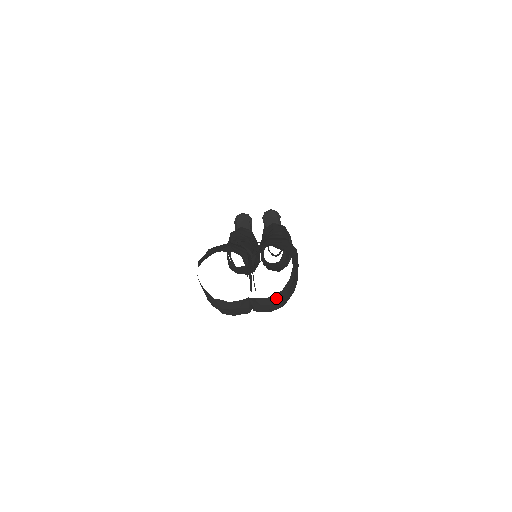
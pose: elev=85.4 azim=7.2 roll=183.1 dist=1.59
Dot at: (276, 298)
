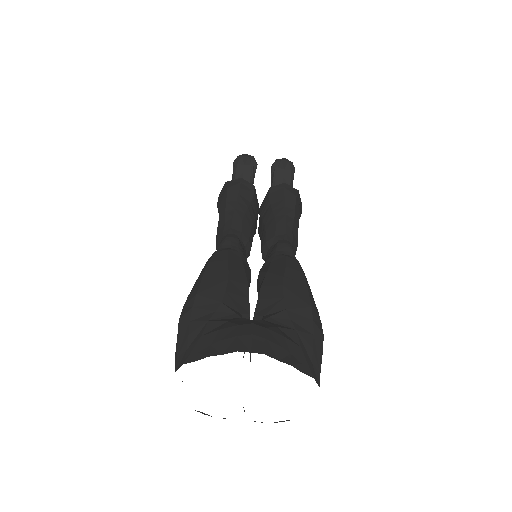
Dot at: (281, 421)
